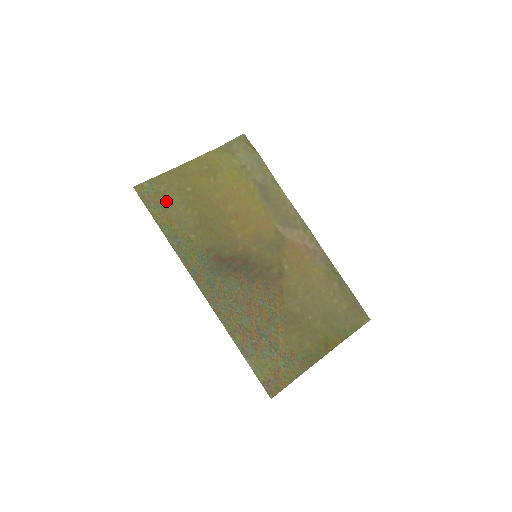
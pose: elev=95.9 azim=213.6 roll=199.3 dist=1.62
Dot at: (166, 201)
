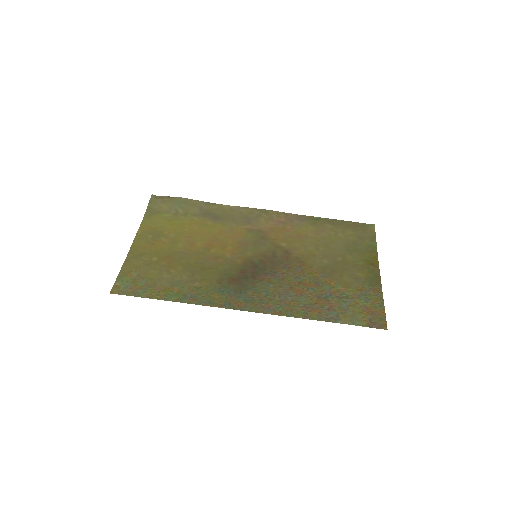
Dot at: (147, 280)
